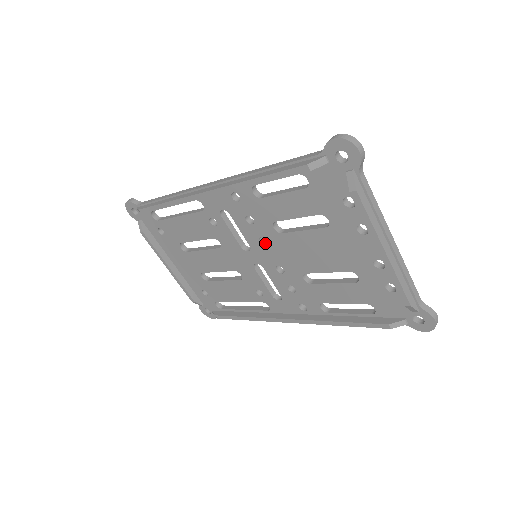
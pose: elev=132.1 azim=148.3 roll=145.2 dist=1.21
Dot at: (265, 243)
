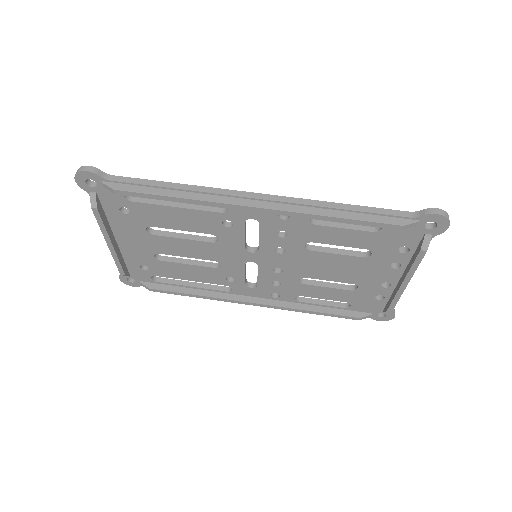
Dot at: (278, 250)
